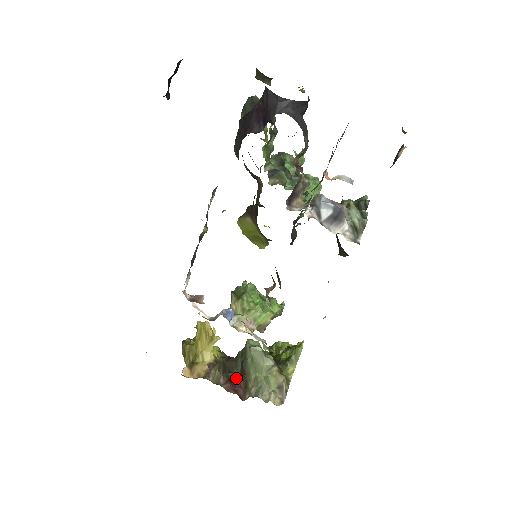
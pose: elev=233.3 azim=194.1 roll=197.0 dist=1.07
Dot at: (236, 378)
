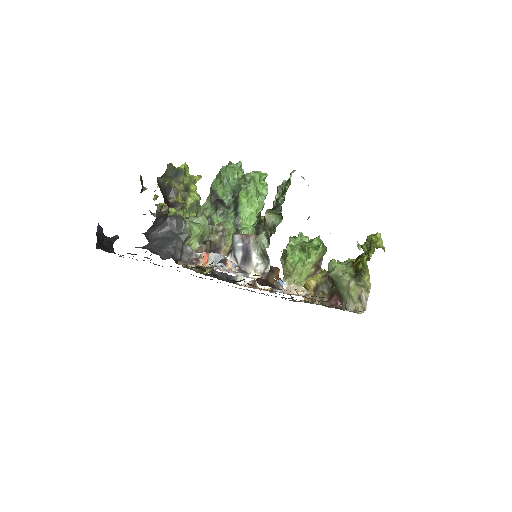
Dot at: (336, 292)
